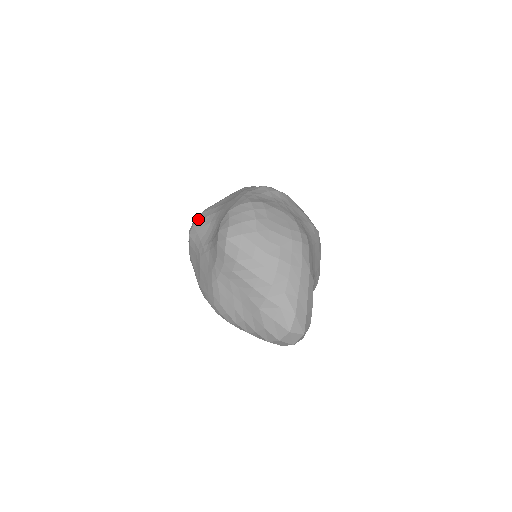
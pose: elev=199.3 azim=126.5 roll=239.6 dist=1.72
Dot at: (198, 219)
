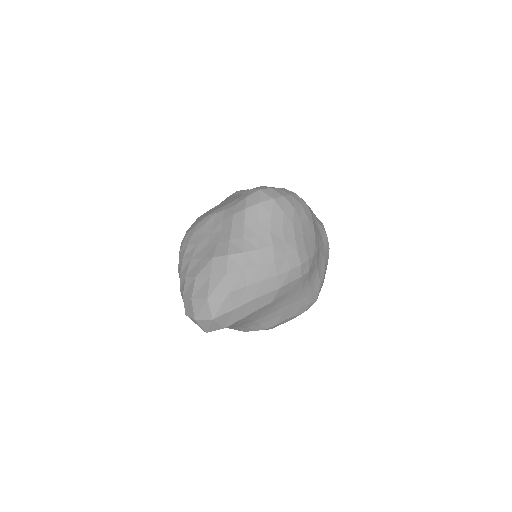
Dot at: occluded
